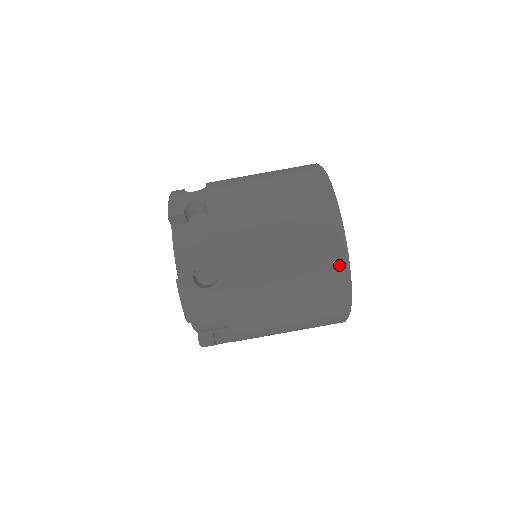
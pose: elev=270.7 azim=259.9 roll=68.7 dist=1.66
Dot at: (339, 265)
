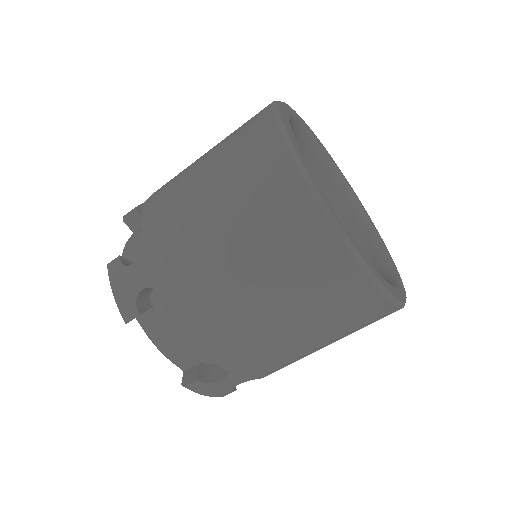
Dot at: (374, 301)
